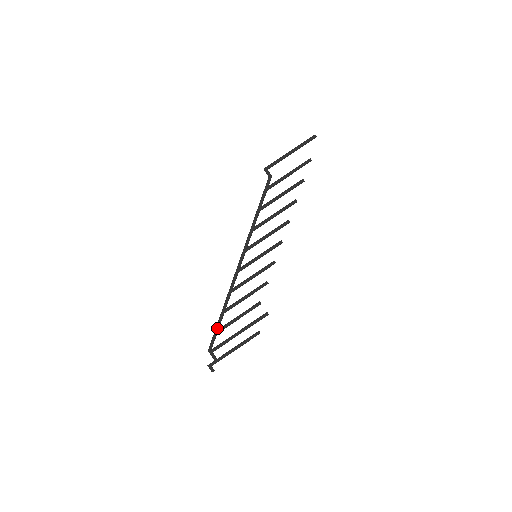
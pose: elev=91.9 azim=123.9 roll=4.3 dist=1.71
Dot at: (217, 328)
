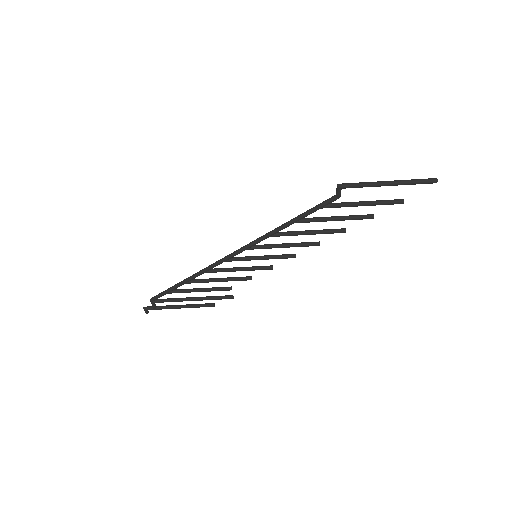
Dot at: (170, 291)
